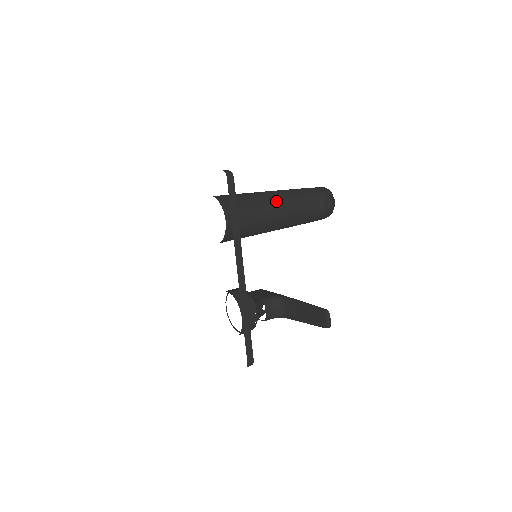
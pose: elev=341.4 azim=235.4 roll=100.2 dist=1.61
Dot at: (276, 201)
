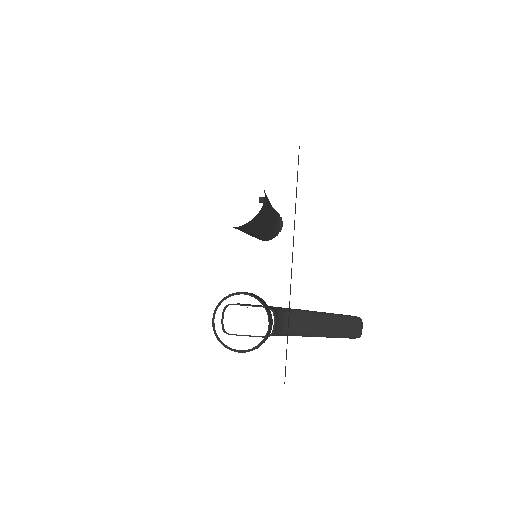
Dot at: occluded
